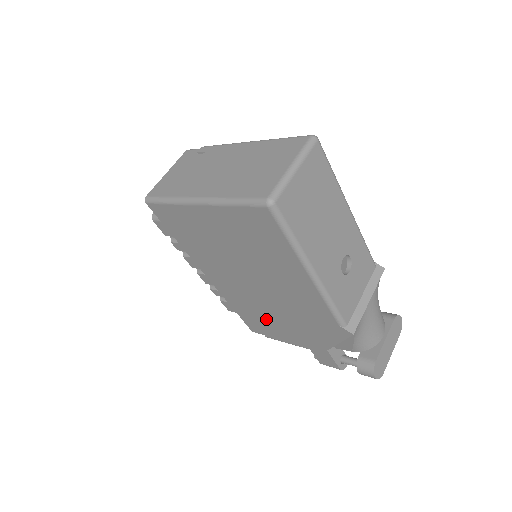
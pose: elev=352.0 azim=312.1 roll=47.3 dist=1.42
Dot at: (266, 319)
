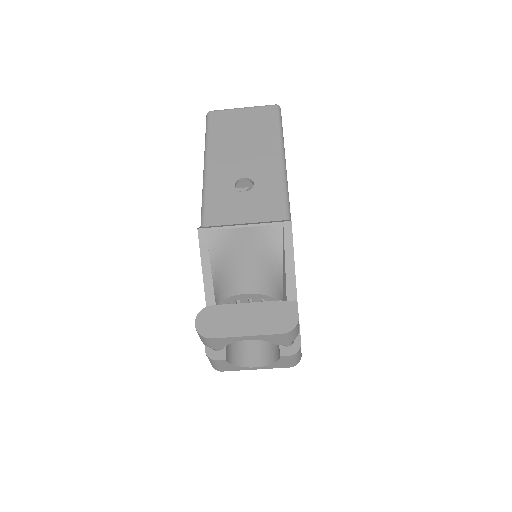
Dot at: occluded
